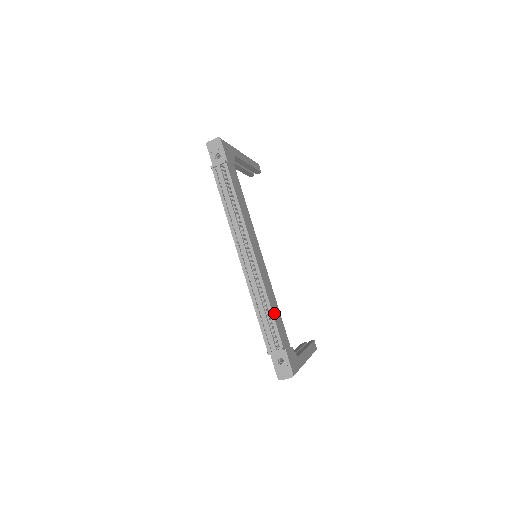
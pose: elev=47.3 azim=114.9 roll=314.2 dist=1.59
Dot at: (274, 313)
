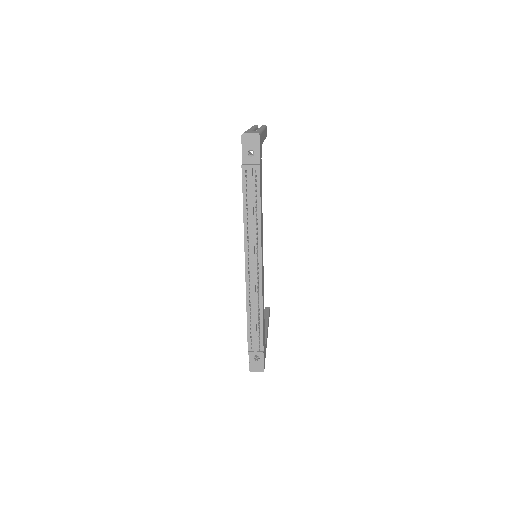
Dot at: (263, 320)
